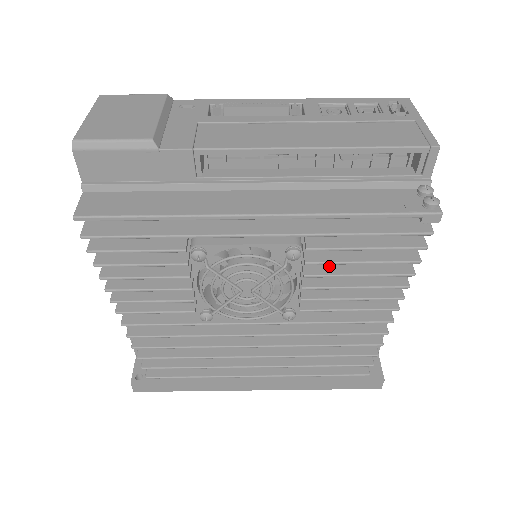
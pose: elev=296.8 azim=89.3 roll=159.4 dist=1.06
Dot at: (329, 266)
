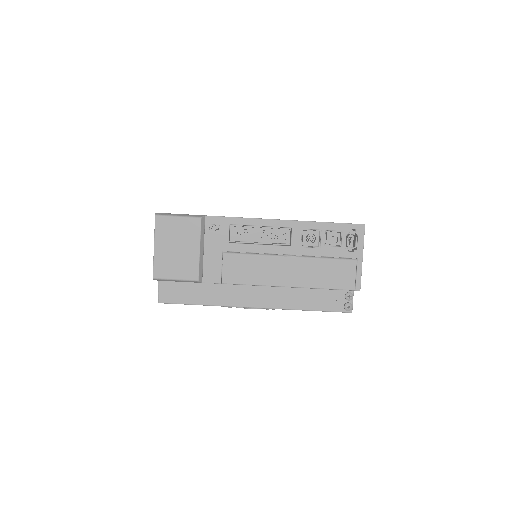
Dot at: occluded
